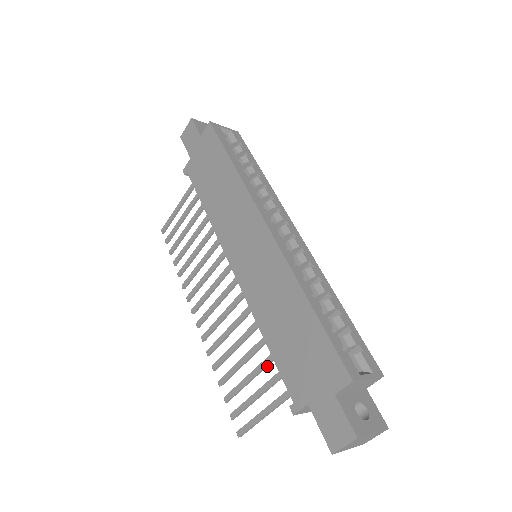
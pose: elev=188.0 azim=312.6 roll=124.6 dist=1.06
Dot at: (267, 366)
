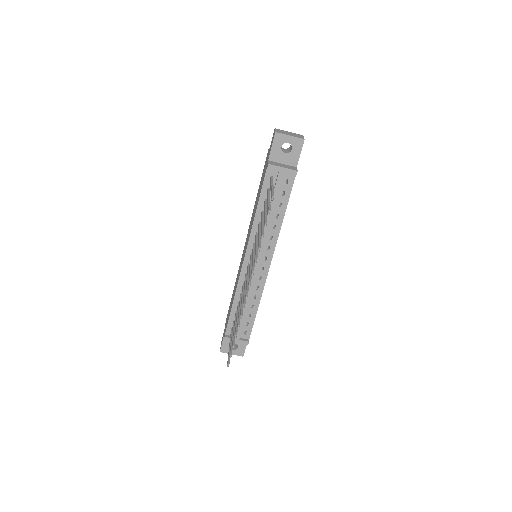
Dot at: (266, 205)
